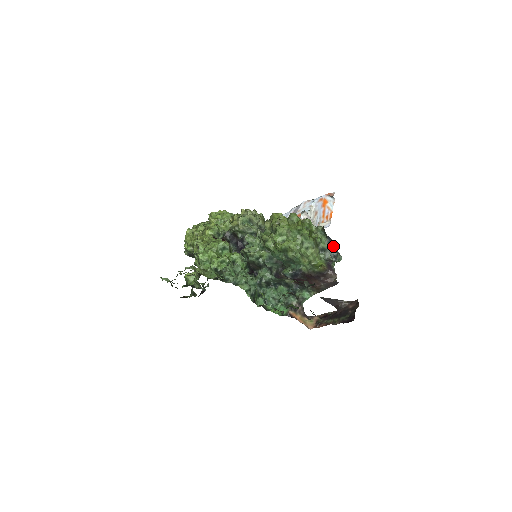
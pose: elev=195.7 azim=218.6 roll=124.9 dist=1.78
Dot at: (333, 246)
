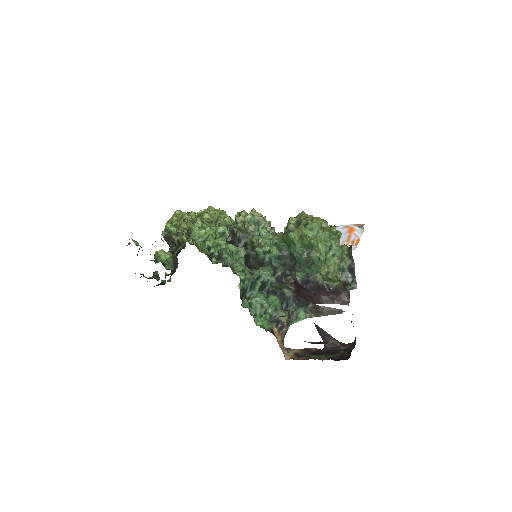
Dot at: (352, 271)
